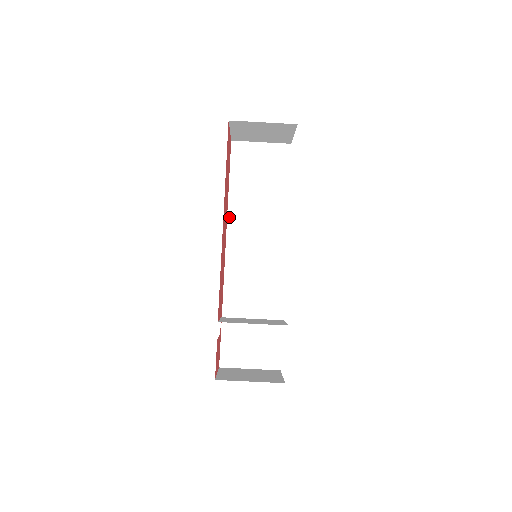
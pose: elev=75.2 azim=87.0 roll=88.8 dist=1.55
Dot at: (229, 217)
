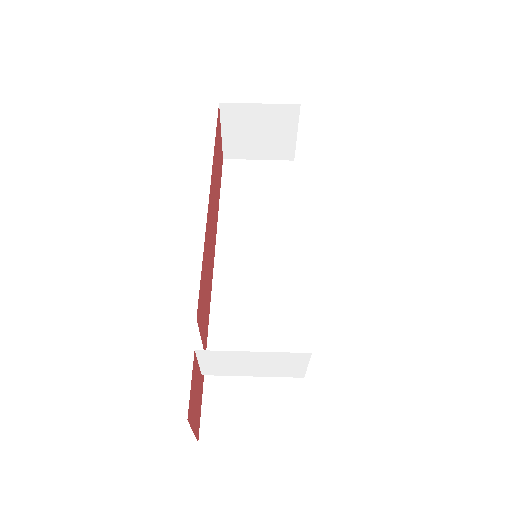
Dot at: (219, 232)
